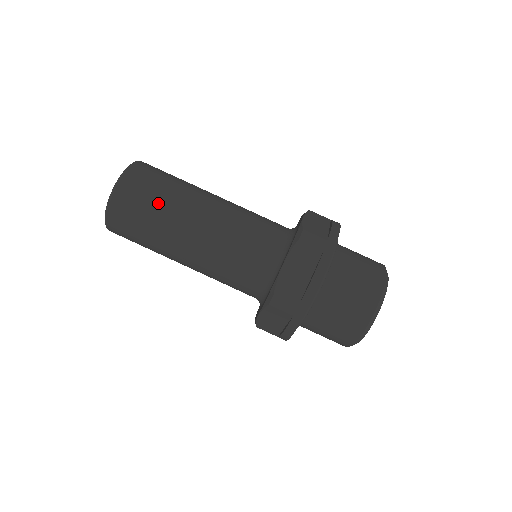
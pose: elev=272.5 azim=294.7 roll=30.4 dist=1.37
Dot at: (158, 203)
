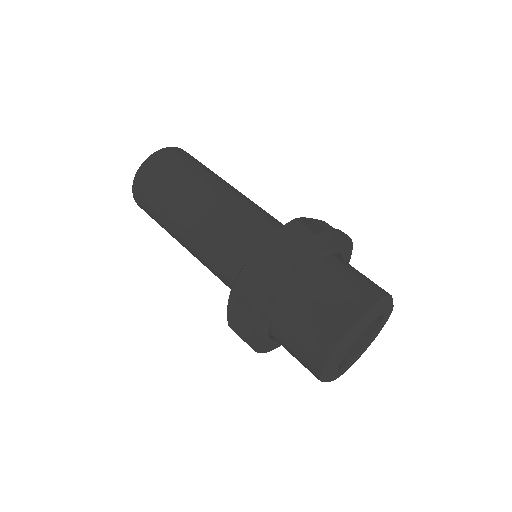
Dot at: (207, 168)
